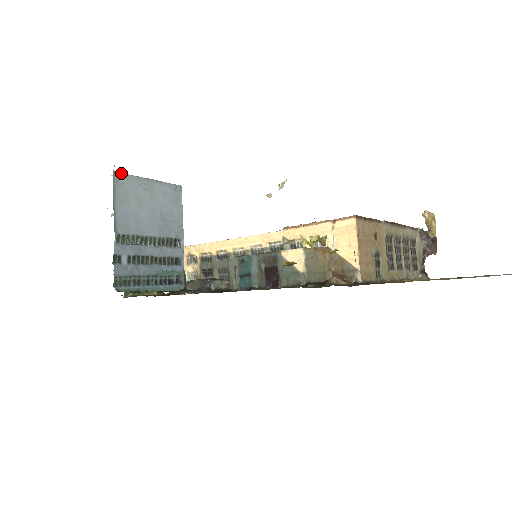
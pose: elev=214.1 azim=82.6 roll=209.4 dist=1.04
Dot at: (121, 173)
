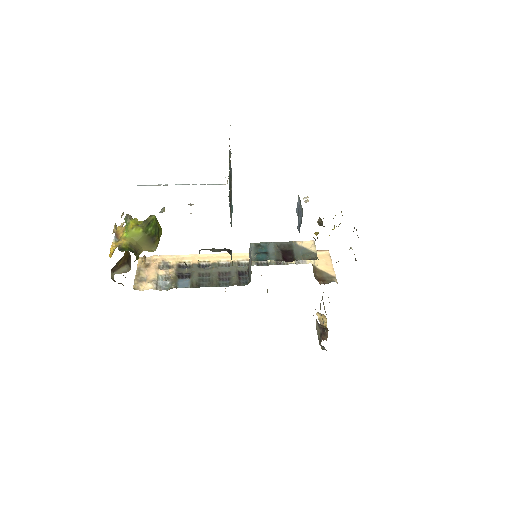
Dot at: occluded
